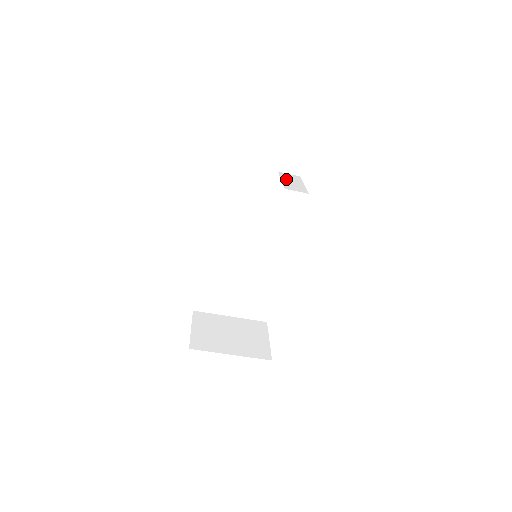
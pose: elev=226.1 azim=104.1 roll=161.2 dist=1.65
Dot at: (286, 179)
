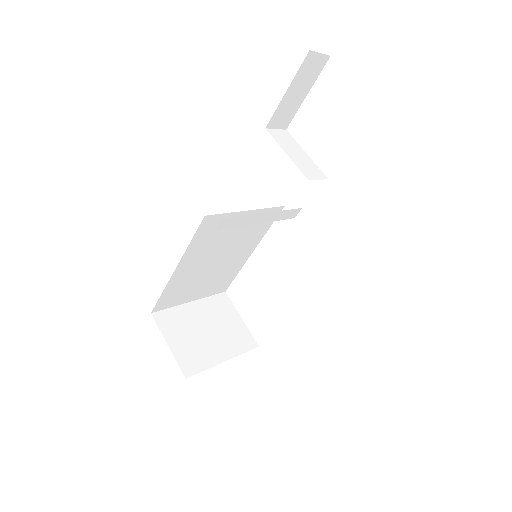
Dot at: (288, 149)
